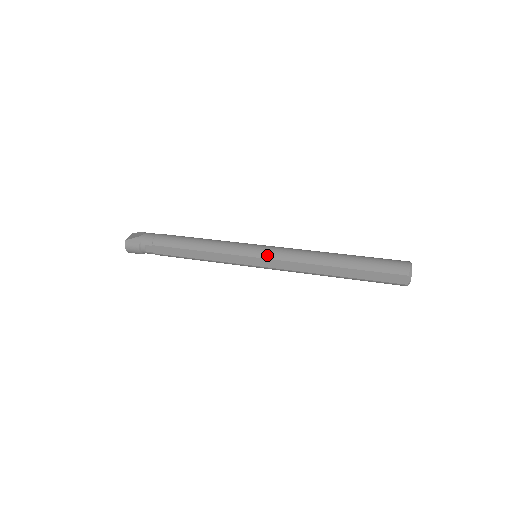
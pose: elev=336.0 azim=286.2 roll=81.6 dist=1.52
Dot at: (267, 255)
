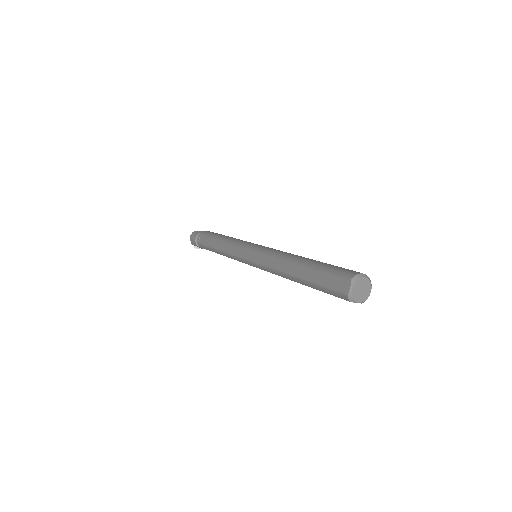
Dot at: (258, 249)
